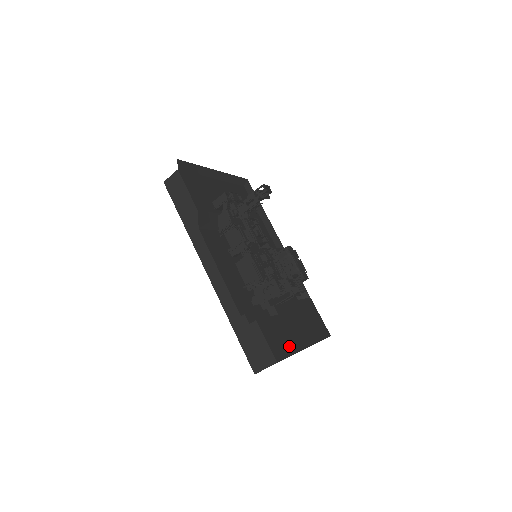
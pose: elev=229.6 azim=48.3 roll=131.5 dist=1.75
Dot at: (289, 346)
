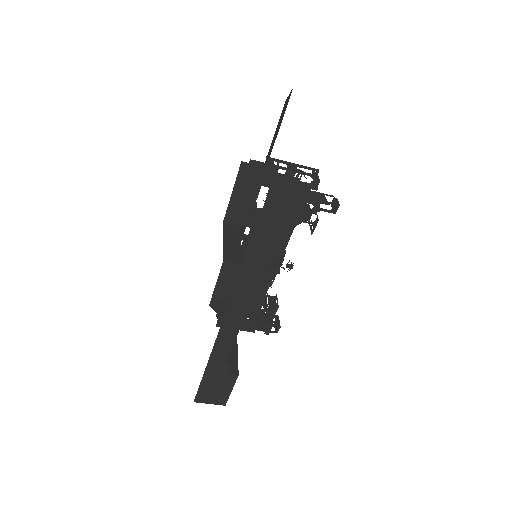
Dot at: occluded
